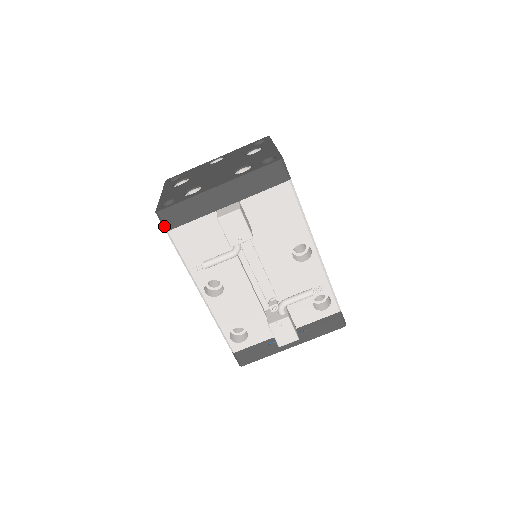
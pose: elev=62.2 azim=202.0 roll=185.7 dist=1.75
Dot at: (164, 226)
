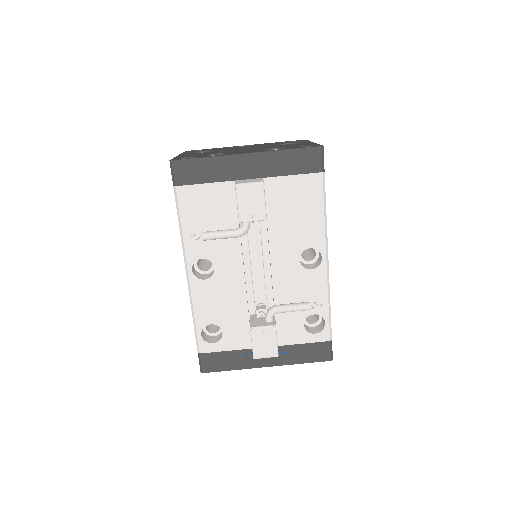
Dot at: (173, 179)
